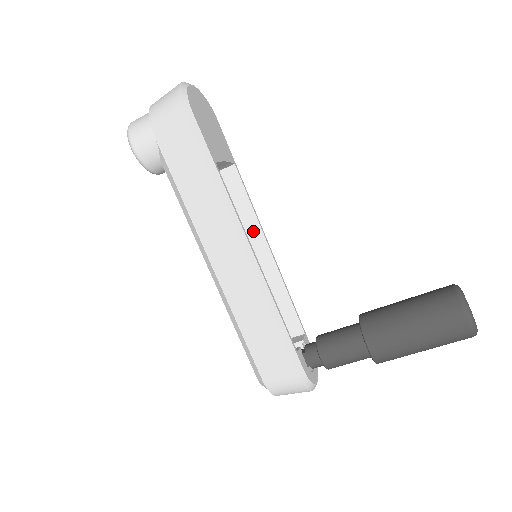
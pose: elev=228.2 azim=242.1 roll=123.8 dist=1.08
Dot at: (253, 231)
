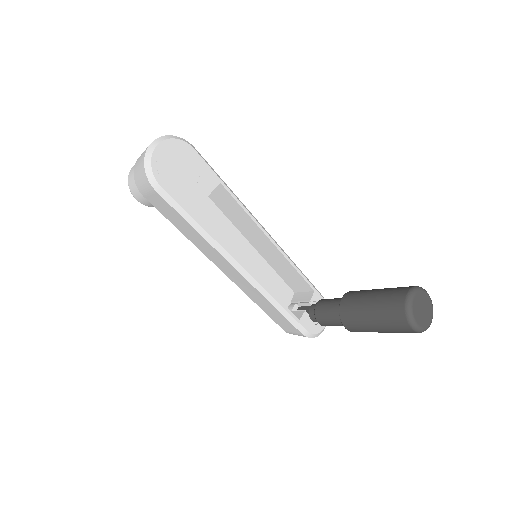
Dot at: (254, 228)
